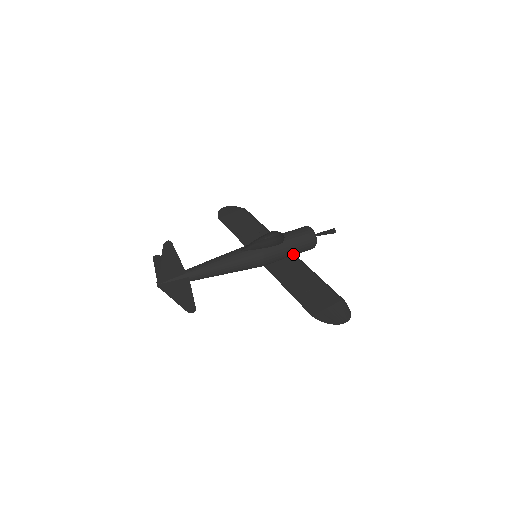
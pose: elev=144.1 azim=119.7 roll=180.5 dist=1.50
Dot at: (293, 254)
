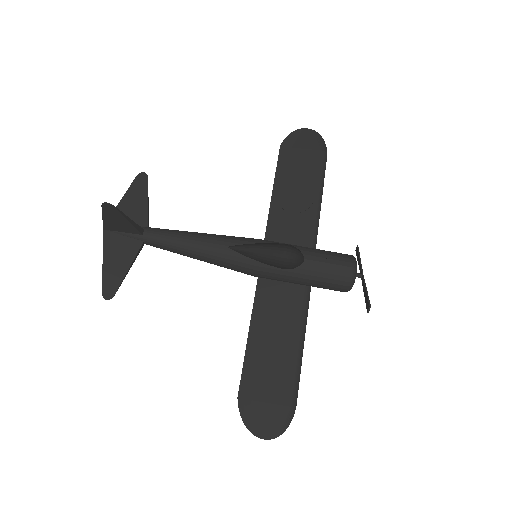
Dot at: (306, 284)
